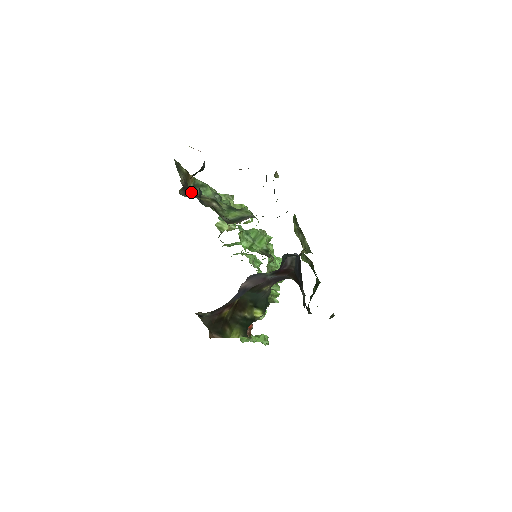
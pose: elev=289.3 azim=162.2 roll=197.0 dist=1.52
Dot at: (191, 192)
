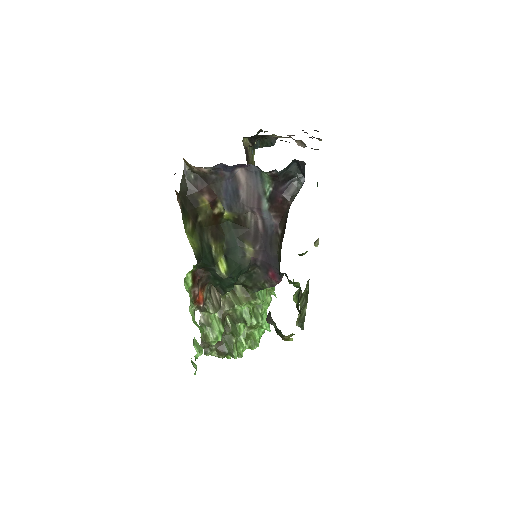
Dot at: occluded
